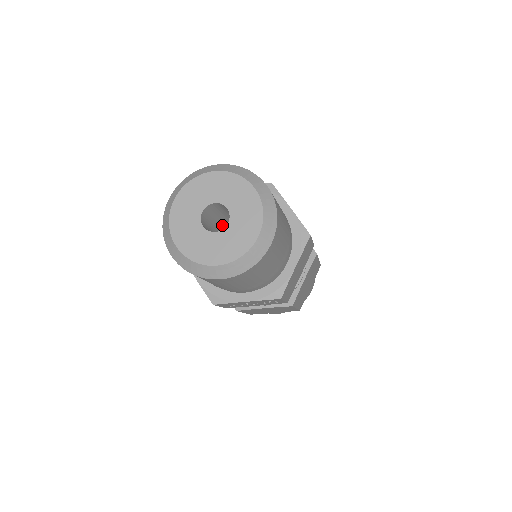
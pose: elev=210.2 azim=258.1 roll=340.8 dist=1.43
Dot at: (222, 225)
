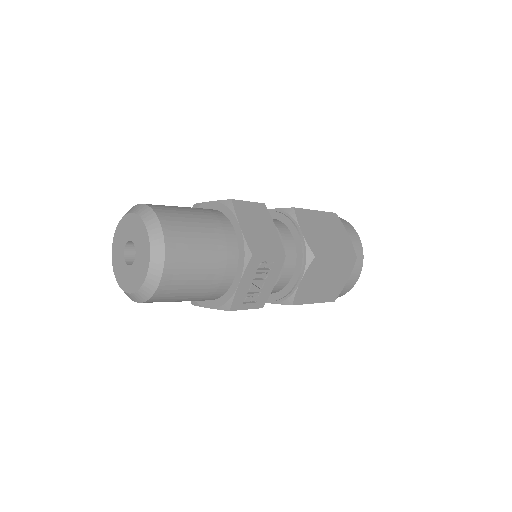
Dot at: occluded
